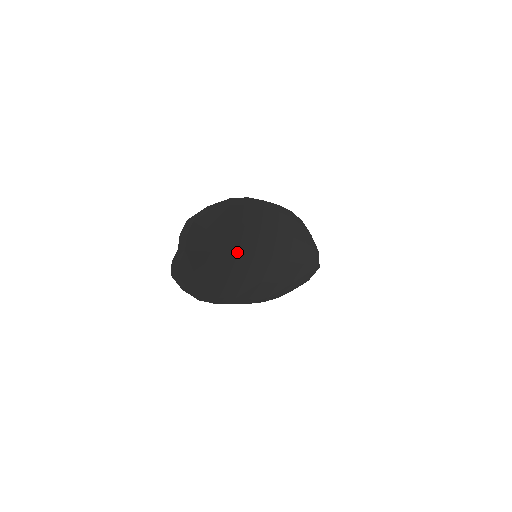
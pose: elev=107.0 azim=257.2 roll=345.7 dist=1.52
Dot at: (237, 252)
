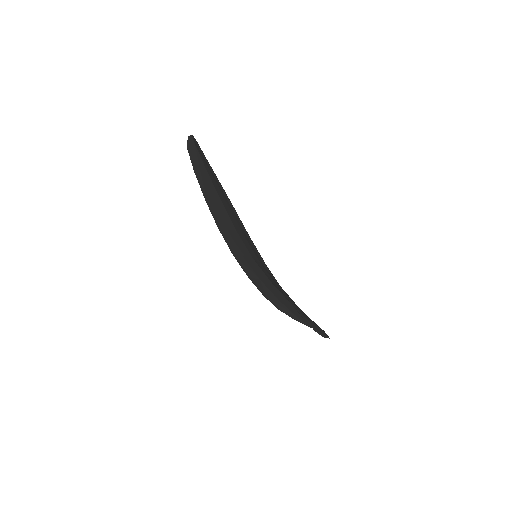
Dot at: occluded
